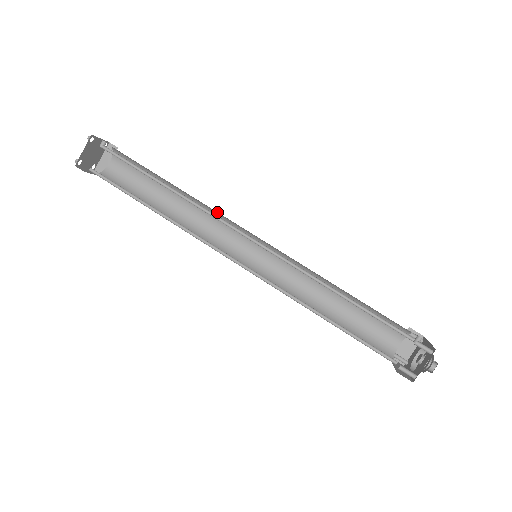
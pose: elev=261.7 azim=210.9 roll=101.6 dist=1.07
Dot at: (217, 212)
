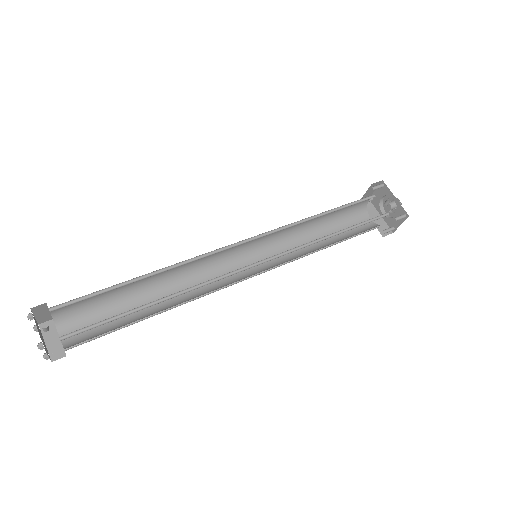
Dot at: occluded
